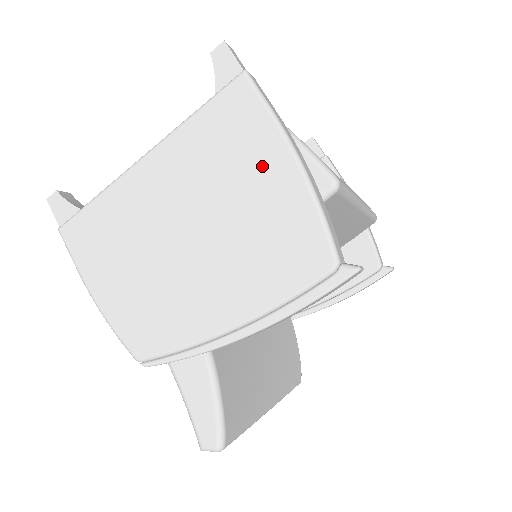
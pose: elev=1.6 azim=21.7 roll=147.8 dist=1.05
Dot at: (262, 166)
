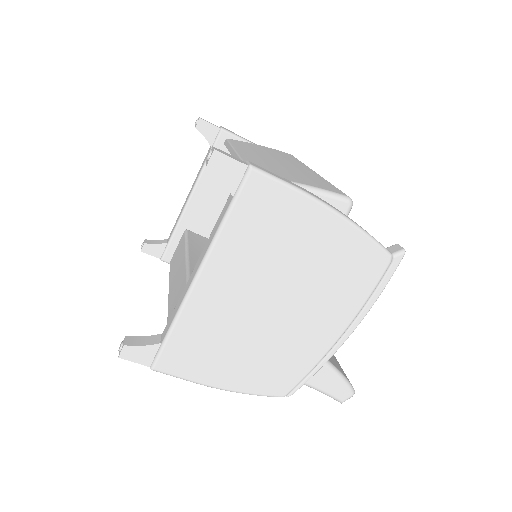
Dot at: (308, 228)
